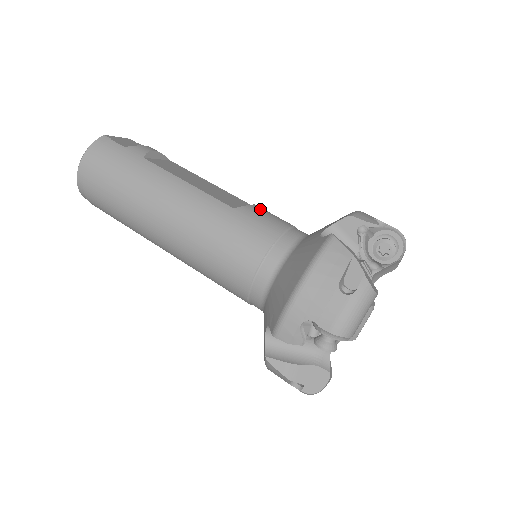
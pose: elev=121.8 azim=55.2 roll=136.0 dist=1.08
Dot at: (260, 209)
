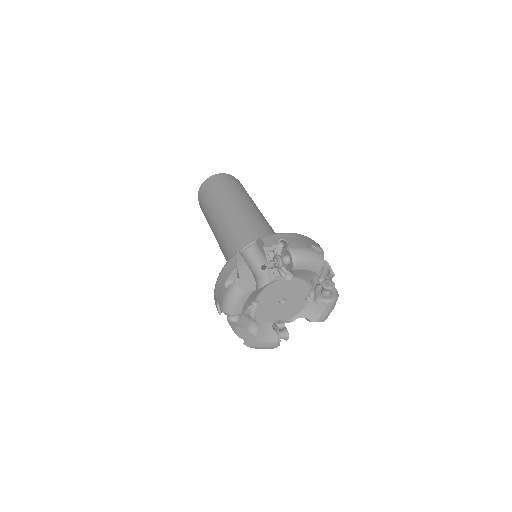
Dot at: occluded
